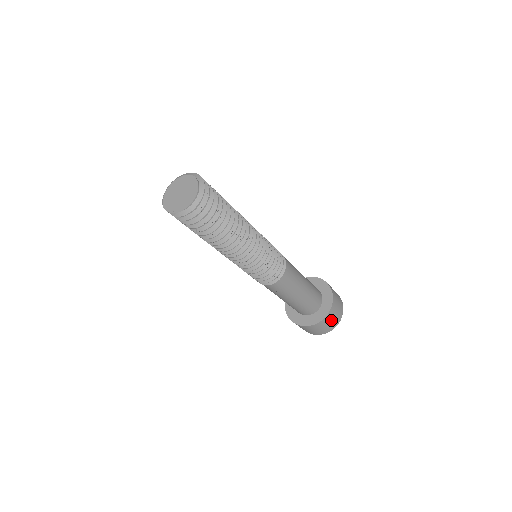
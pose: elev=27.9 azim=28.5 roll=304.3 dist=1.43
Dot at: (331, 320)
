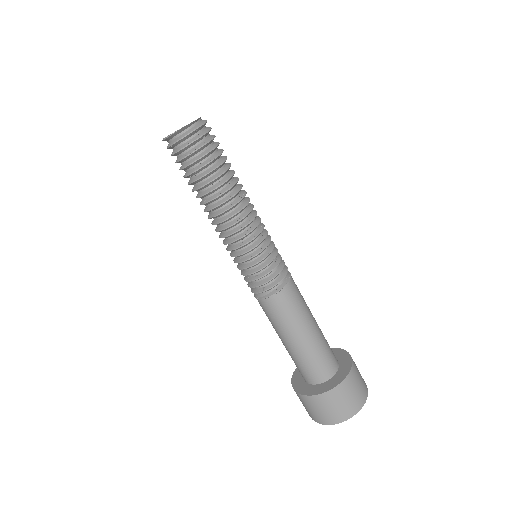
Dot at: (358, 380)
